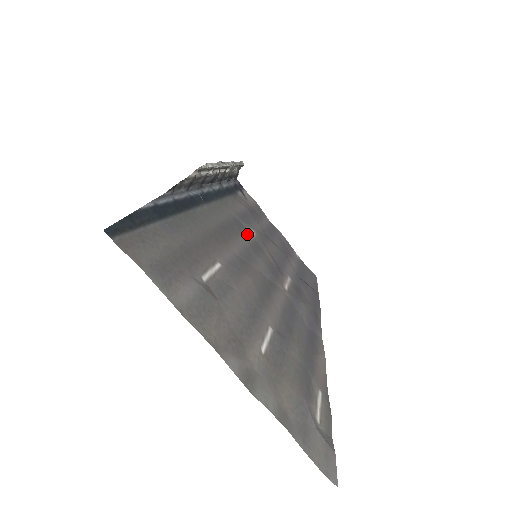
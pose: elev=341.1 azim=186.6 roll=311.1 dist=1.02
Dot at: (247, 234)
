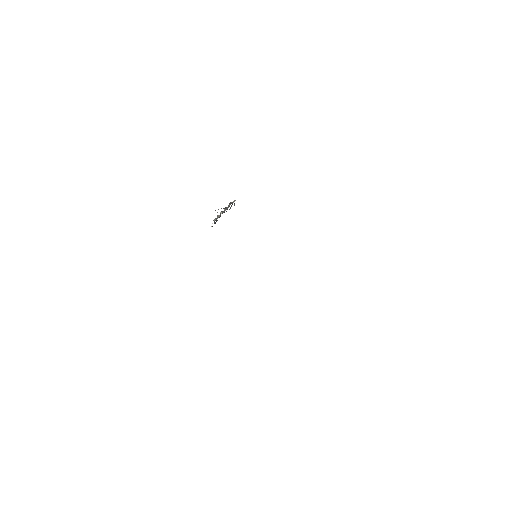
Dot at: occluded
